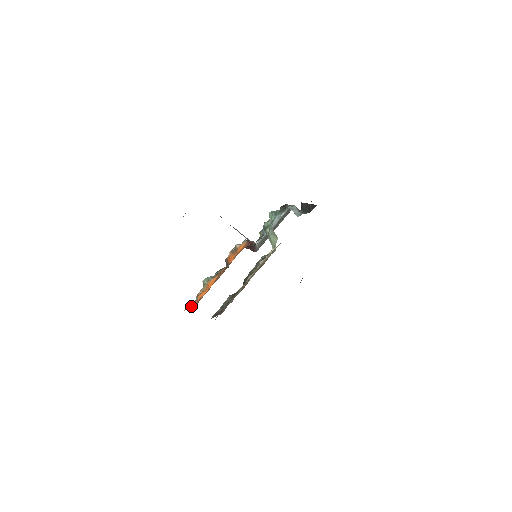
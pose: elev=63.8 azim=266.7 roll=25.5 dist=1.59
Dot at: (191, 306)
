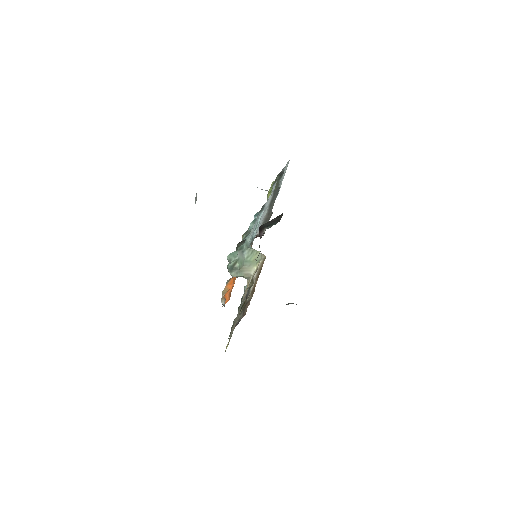
Dot at: occluded
